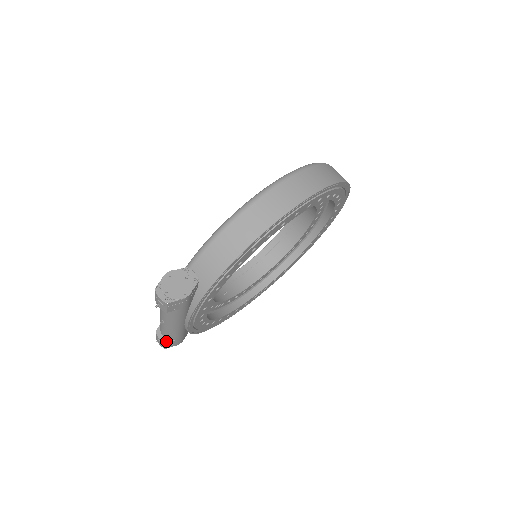
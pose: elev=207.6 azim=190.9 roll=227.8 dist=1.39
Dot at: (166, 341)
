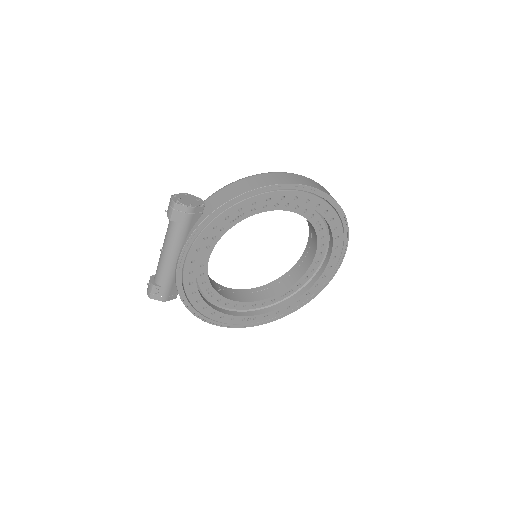
Dot at: (155, 284)
